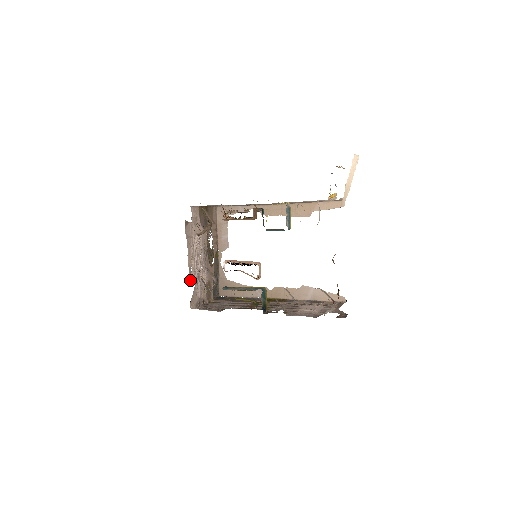
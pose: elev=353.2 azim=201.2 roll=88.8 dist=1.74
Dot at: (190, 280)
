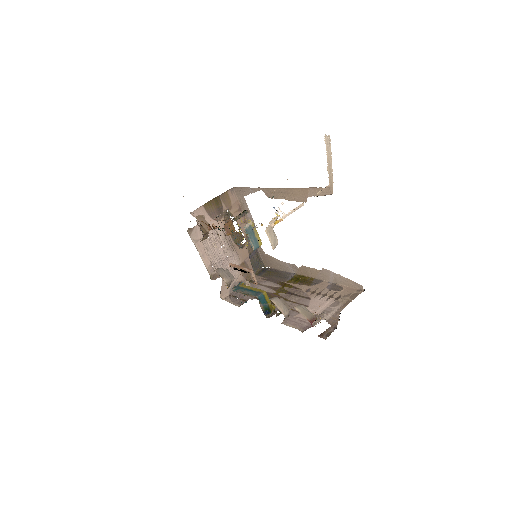
Dot at: (213, 276)
